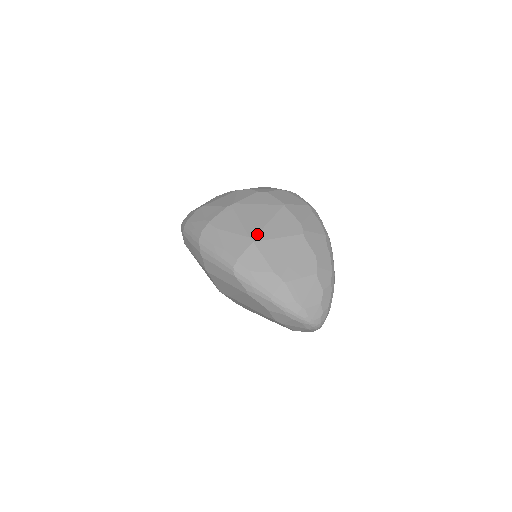
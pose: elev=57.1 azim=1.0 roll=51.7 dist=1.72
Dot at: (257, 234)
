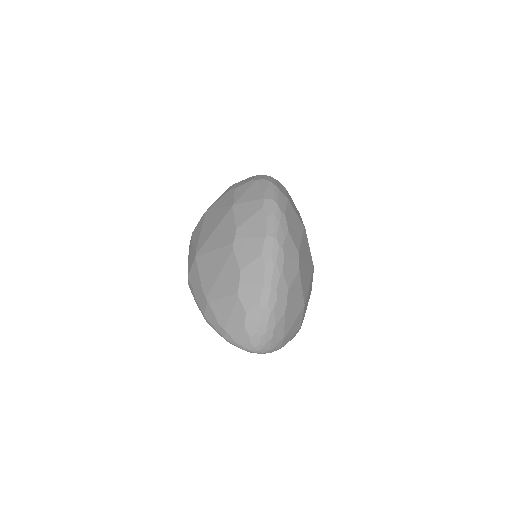
Dot at: (201, 247)
